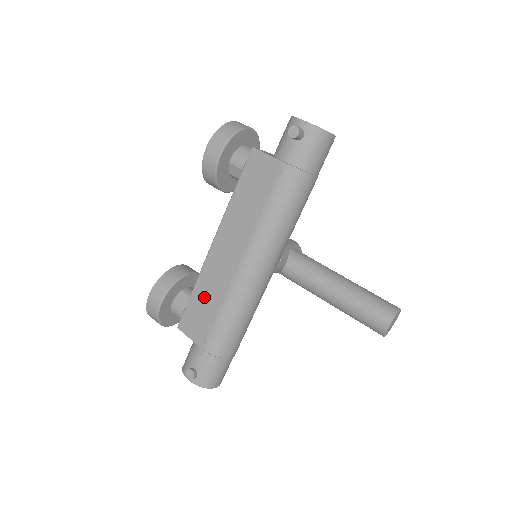
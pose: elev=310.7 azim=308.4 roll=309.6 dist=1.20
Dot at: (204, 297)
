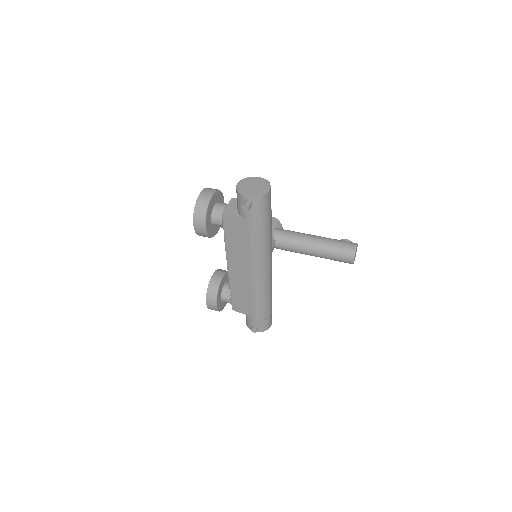
Dot at: (239, 294)
